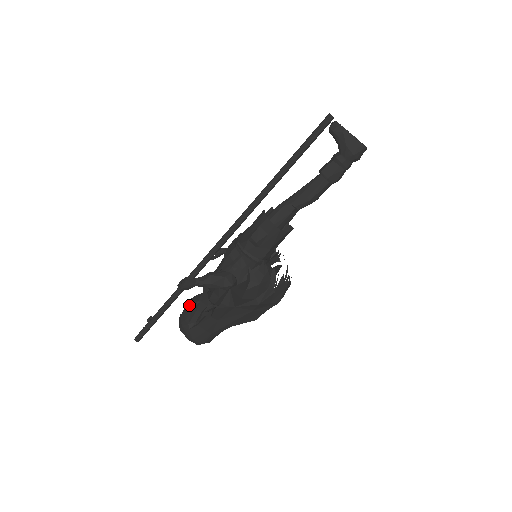
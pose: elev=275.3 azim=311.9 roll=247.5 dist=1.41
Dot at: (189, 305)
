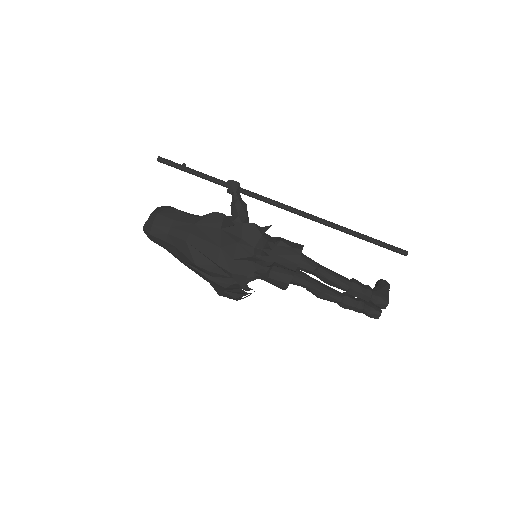
Dot at: occluded
